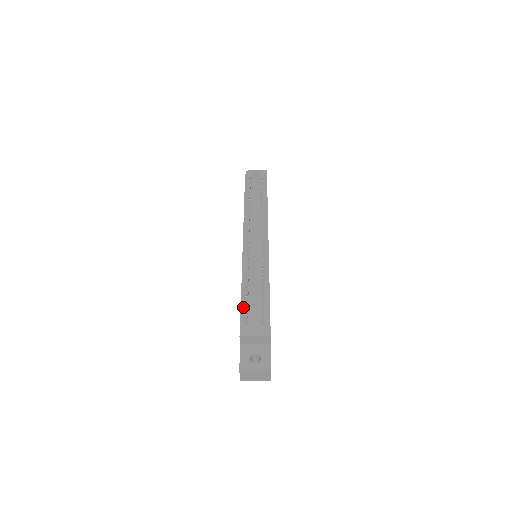
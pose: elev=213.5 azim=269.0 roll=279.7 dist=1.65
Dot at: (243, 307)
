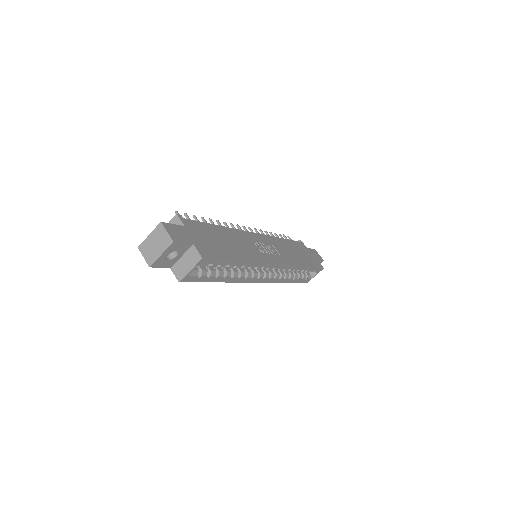
Dot at: occluded
